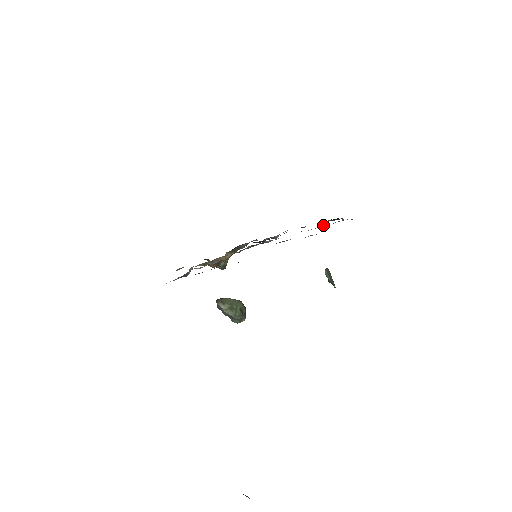
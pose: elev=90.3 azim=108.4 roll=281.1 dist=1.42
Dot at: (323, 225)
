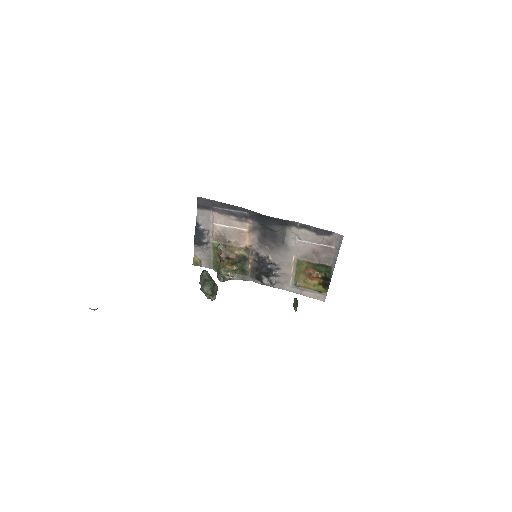
Dot at: (313, 275)
